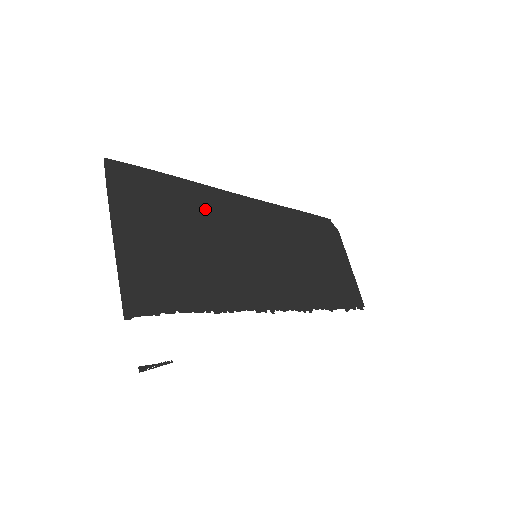
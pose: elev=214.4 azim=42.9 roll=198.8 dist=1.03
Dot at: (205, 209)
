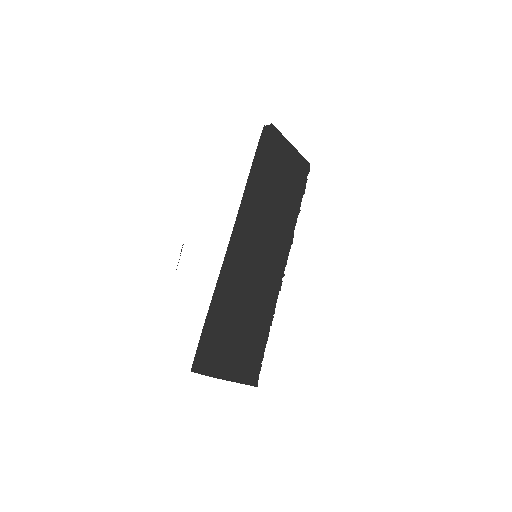
Dot at: (230, 295)
